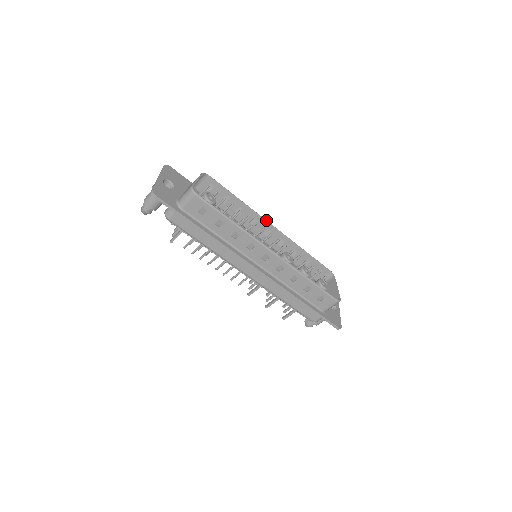
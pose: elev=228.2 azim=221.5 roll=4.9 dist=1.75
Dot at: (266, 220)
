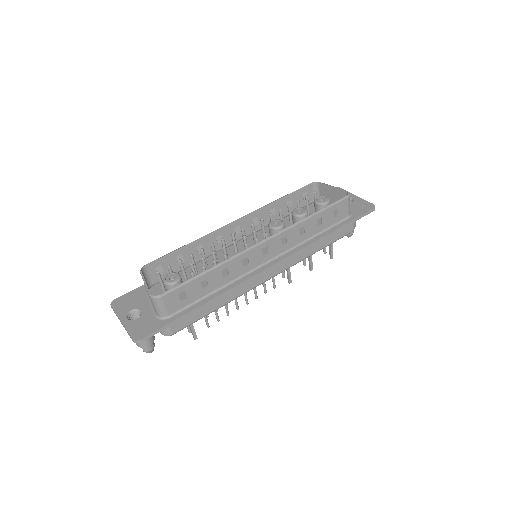
Dot at: (224, 226)
